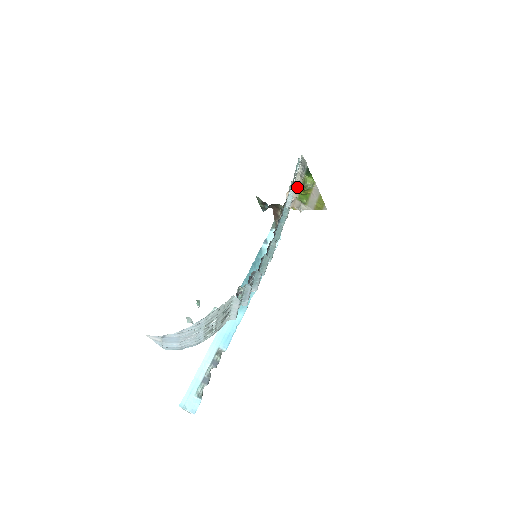
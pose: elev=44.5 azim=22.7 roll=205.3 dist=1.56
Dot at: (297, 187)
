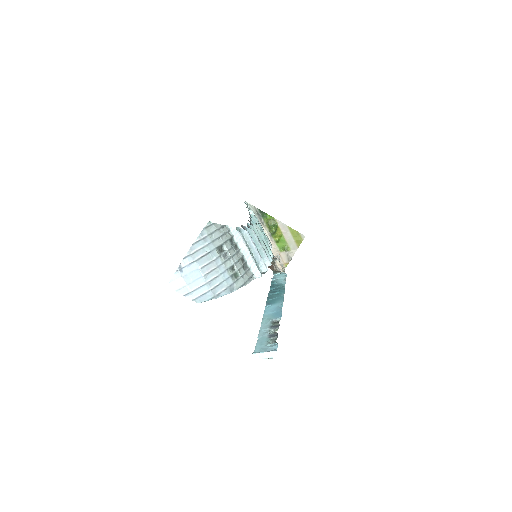
Dot at: (270, 240)
